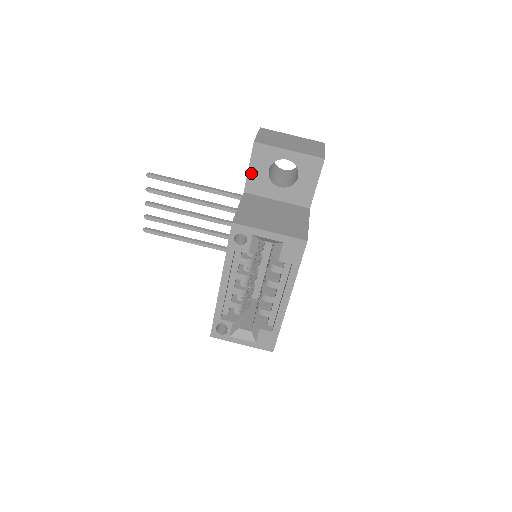
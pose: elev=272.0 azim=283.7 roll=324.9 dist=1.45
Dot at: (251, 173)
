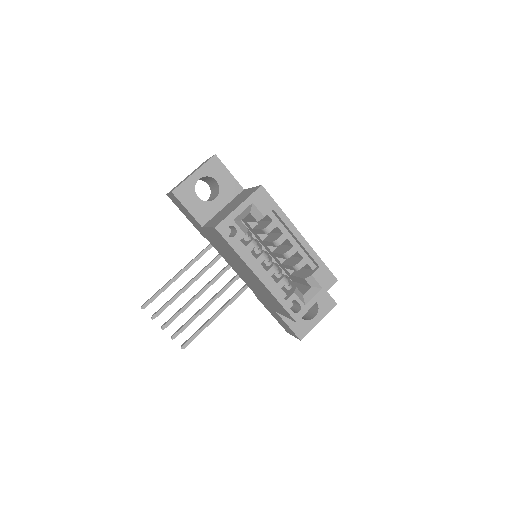
Dot at: (192, 211)
